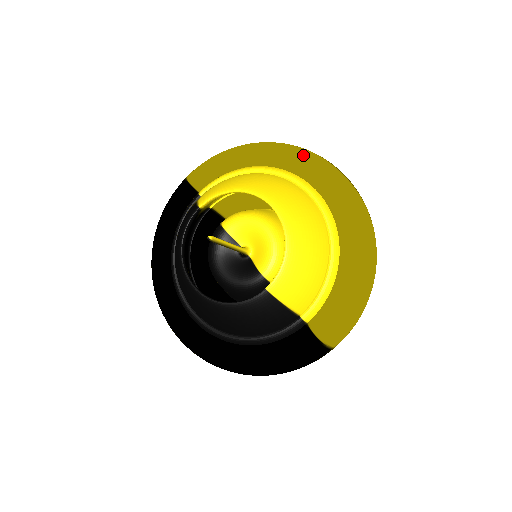
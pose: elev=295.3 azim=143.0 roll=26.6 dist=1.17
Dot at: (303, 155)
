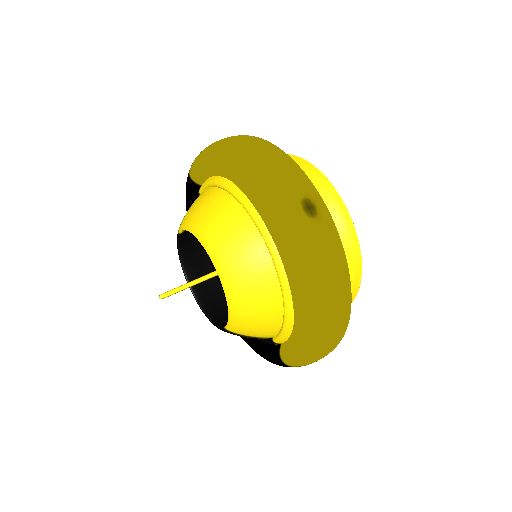
Dot at: (253, 192)
